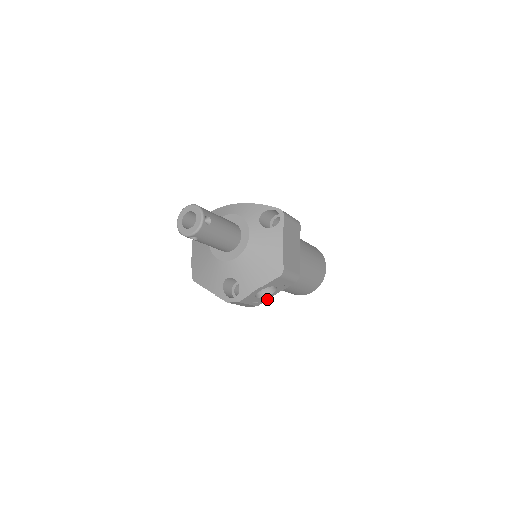
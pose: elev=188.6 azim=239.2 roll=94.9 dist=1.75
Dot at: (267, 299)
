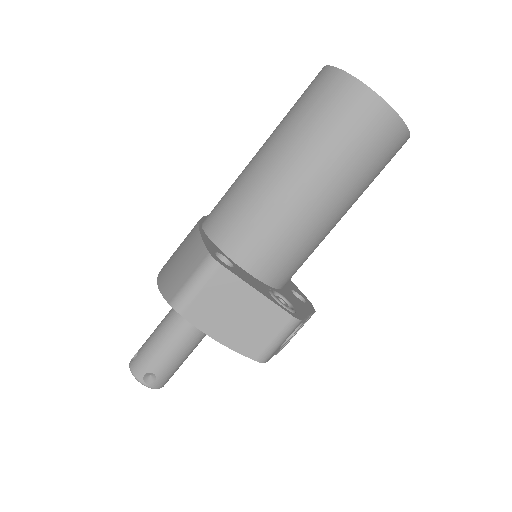
Dot at: (311, 314)
